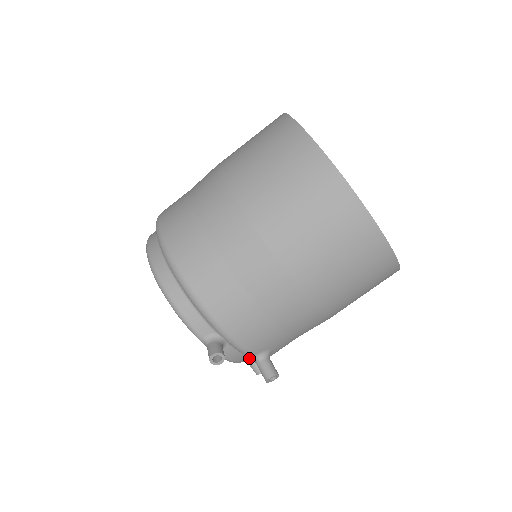
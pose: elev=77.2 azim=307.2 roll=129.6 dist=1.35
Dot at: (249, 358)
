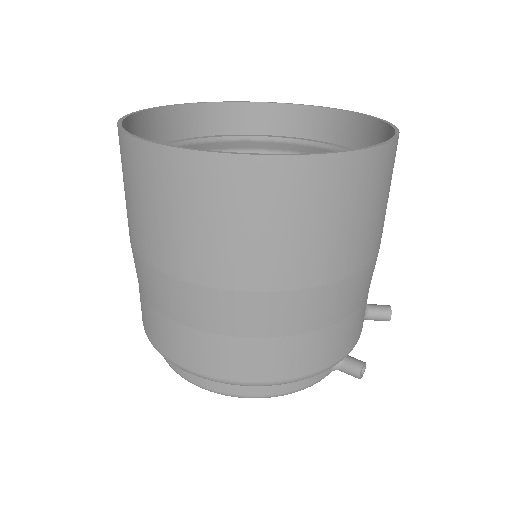
Dot at: occluded
